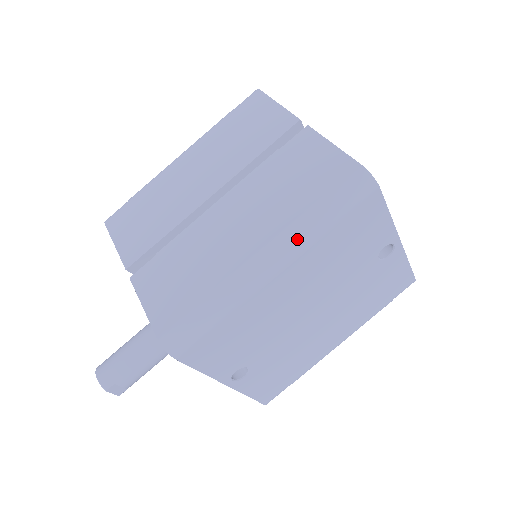
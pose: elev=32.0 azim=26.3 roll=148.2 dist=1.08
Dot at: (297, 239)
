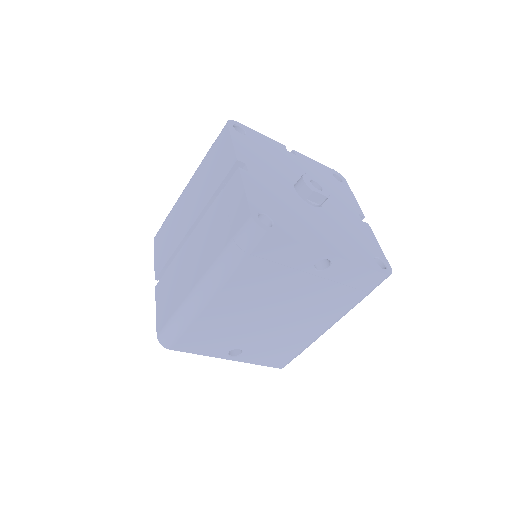
Dot at: (217, 274)
